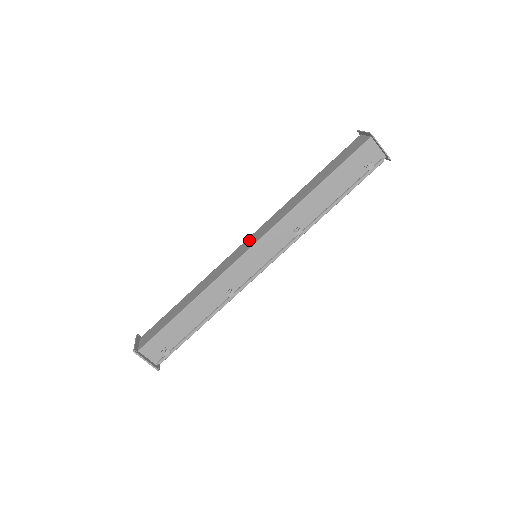
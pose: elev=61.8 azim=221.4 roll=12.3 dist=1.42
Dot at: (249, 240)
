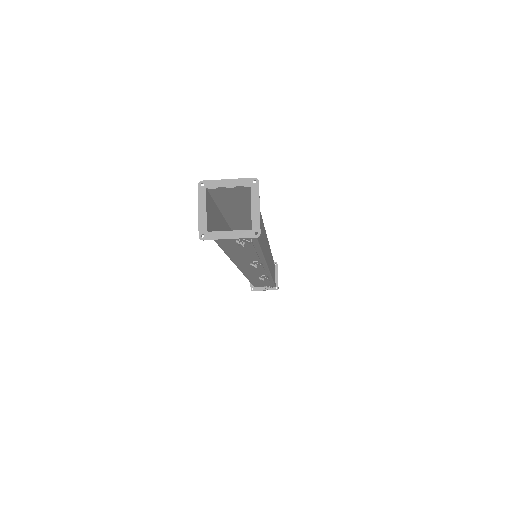
Dot at: occluded
